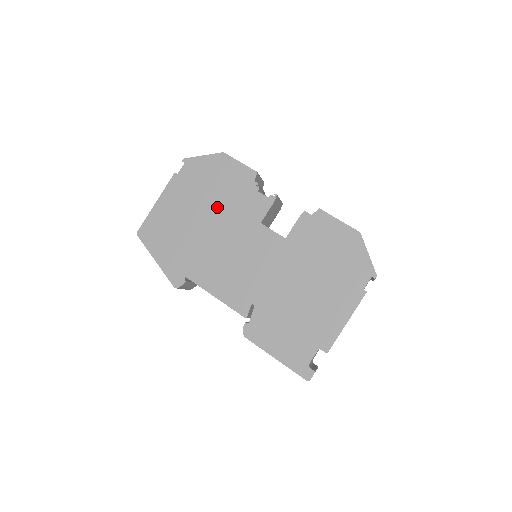
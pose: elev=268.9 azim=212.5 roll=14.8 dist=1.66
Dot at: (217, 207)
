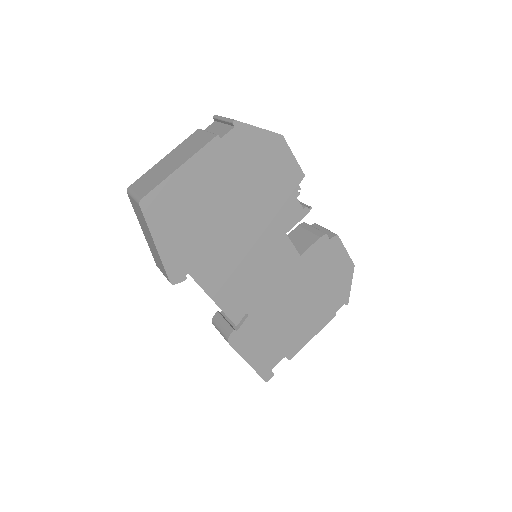
Dot at: (251, 201)
